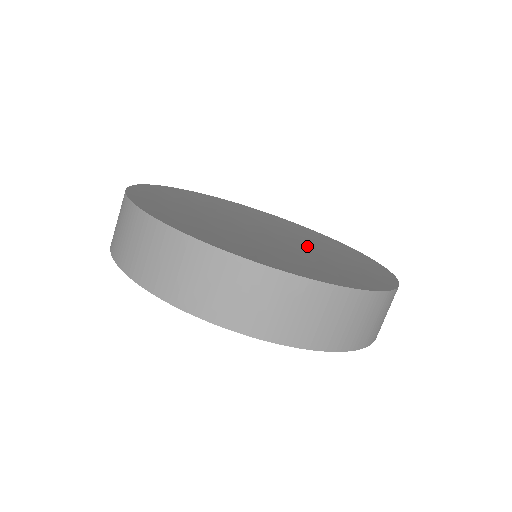
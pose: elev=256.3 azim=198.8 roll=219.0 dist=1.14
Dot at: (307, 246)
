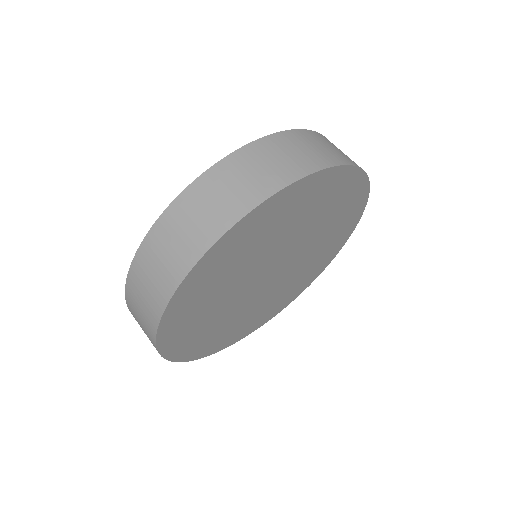
Dot at: occluded
